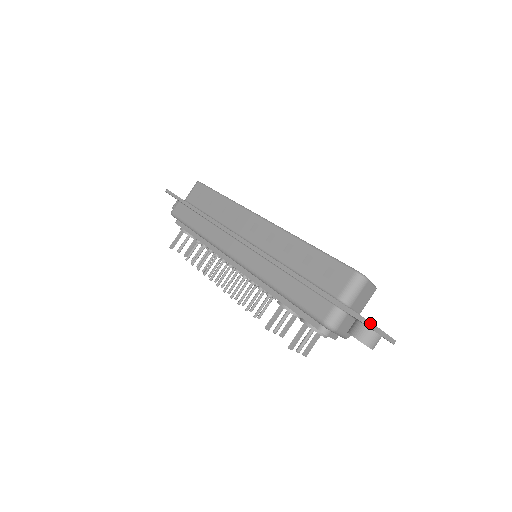
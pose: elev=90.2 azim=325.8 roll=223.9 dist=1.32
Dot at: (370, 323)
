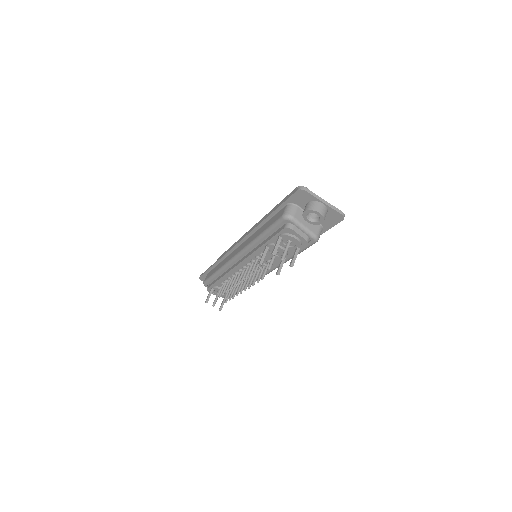
Dot at: (303, 188)
